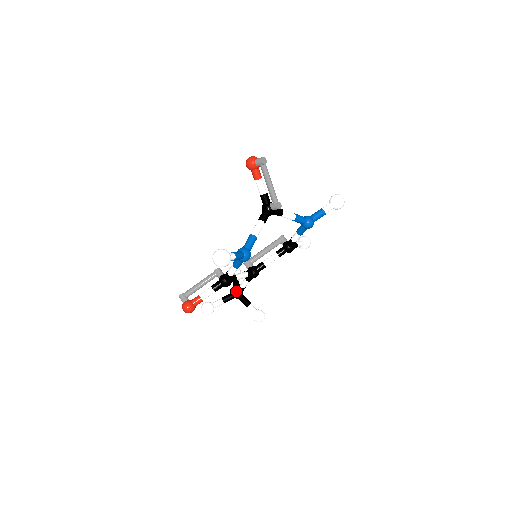
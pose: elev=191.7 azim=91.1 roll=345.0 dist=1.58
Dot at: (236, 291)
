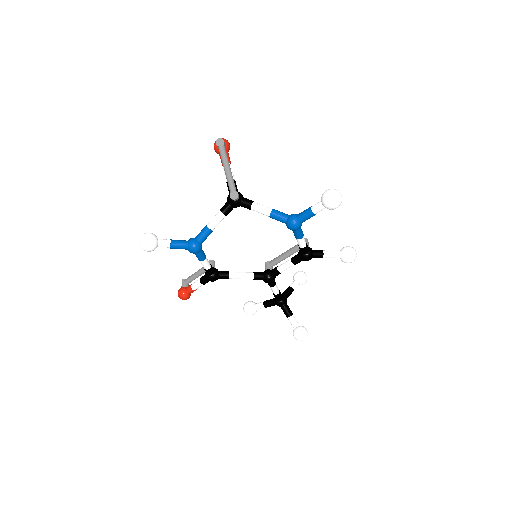
Dot at: occluded
